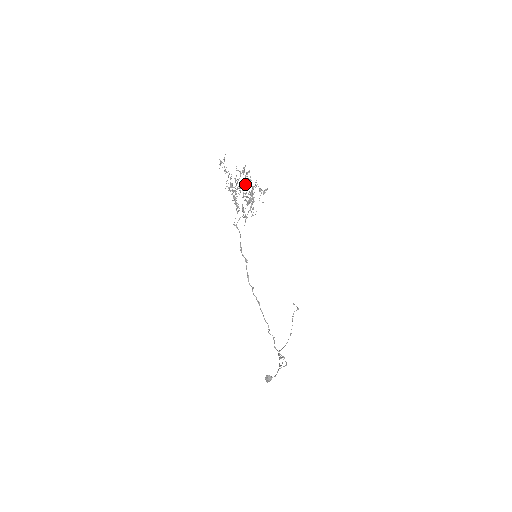
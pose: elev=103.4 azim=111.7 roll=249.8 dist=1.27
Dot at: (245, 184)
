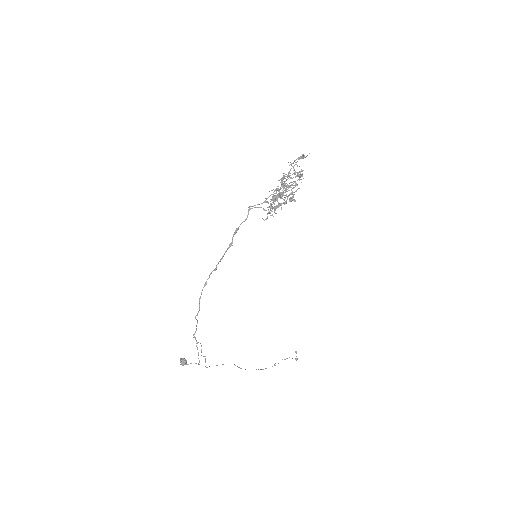
Dot at: occluded
